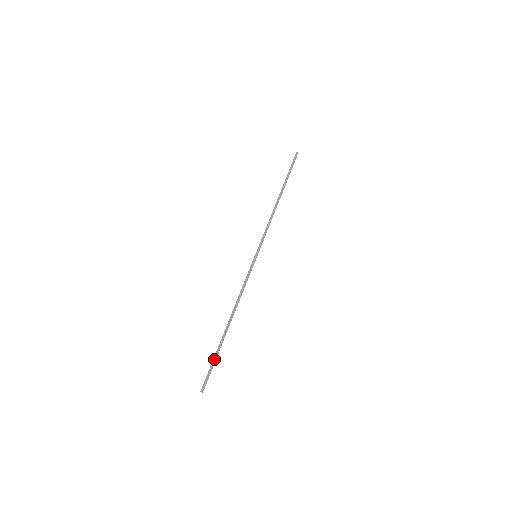
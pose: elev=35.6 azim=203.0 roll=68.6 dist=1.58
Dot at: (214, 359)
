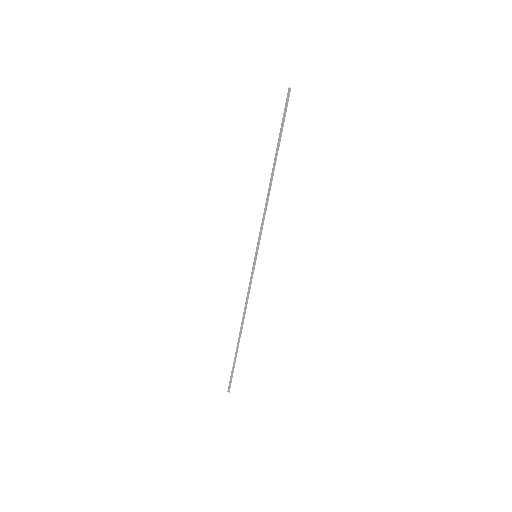
Dot at: (233, 365)
